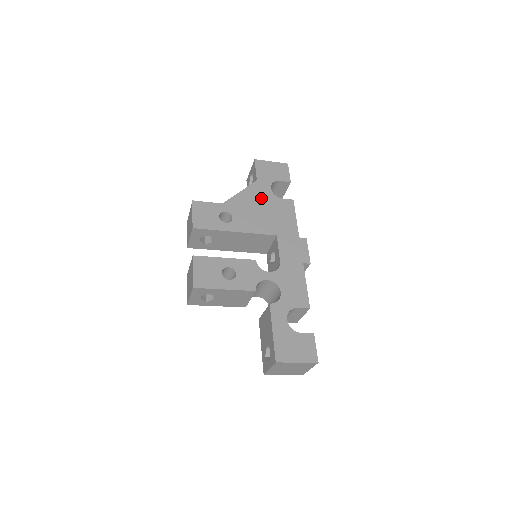
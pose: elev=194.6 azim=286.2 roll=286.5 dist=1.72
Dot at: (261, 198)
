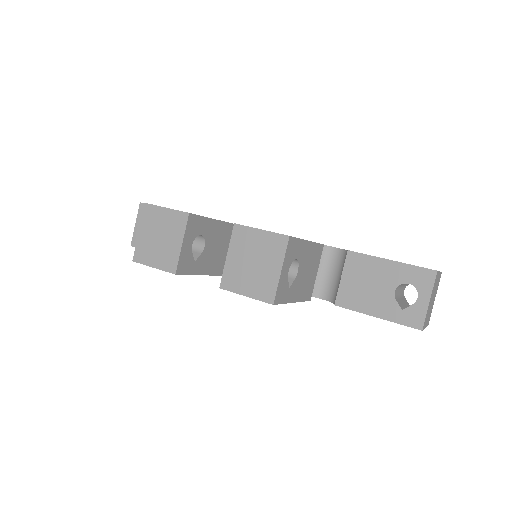
Dot at: occluded
